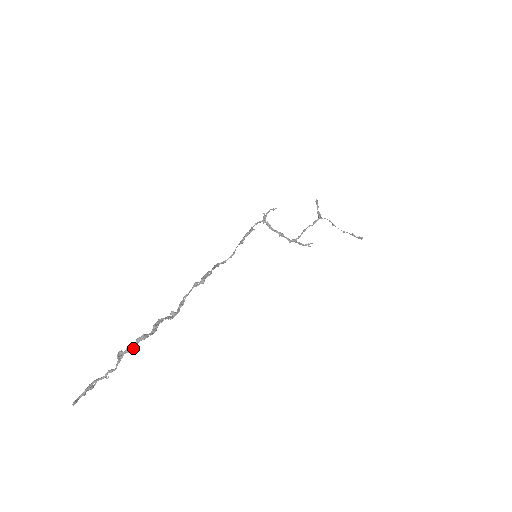
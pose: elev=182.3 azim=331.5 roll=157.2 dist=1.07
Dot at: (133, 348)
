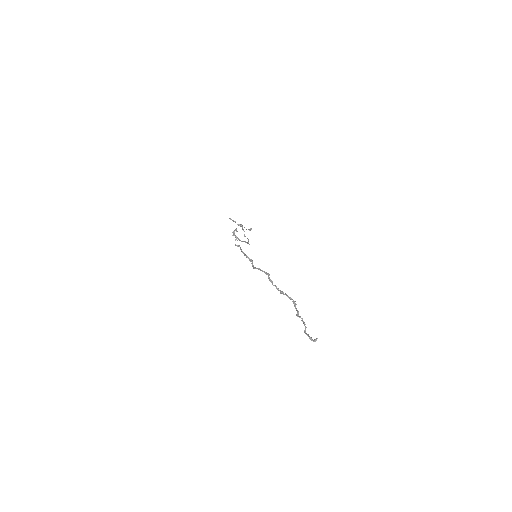
Dot at: (298, 311)
